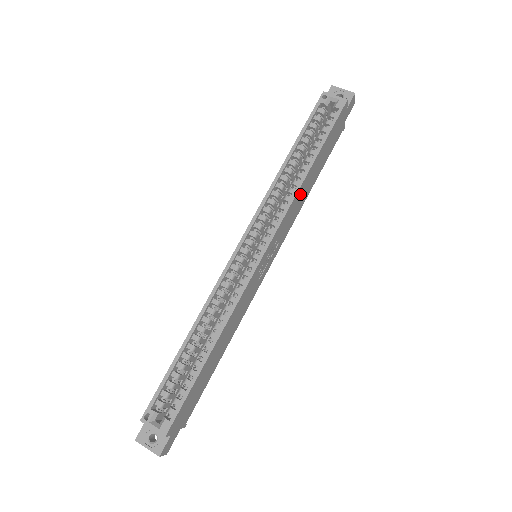
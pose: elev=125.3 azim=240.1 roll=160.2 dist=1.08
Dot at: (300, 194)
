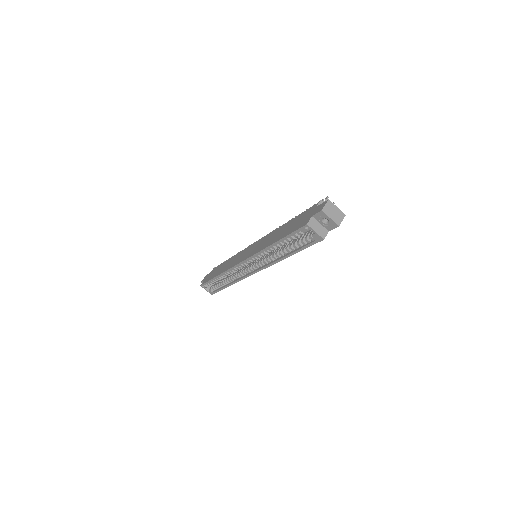
Dot at: occluded
